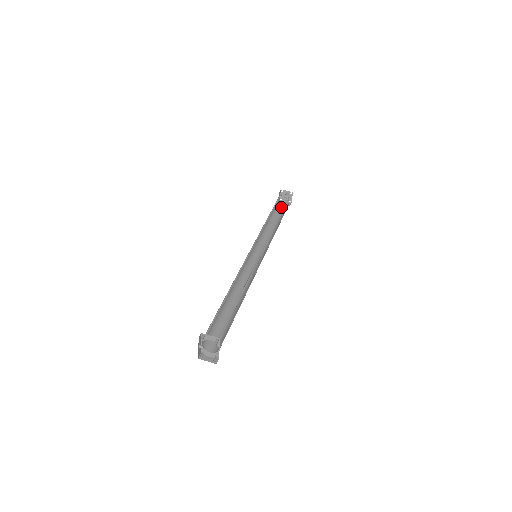
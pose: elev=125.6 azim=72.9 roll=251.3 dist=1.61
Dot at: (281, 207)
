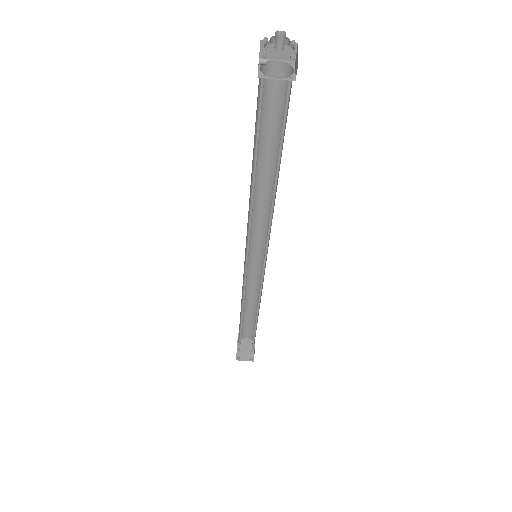
Dot at: (271, 81)
